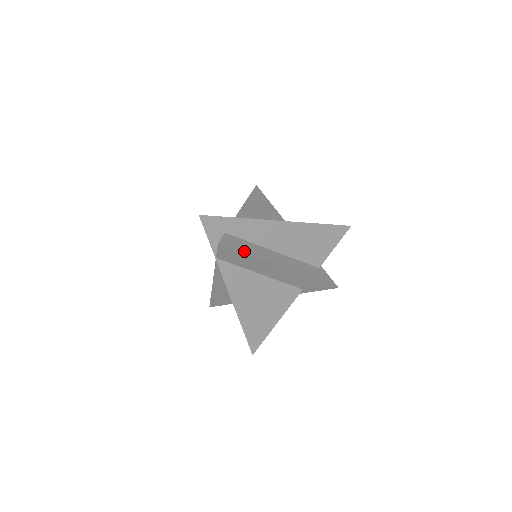
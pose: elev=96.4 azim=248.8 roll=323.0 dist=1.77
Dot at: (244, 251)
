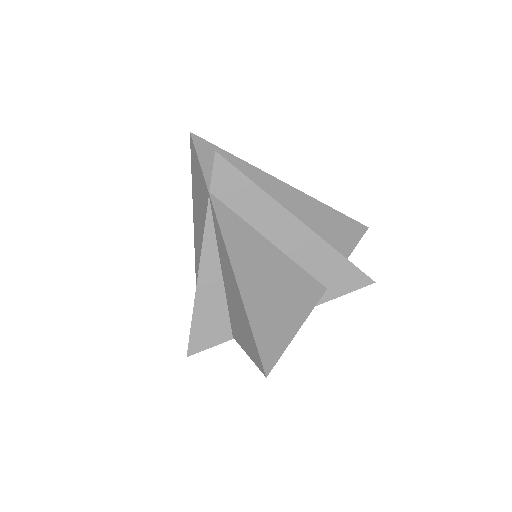
Dot at: (248, 179)
